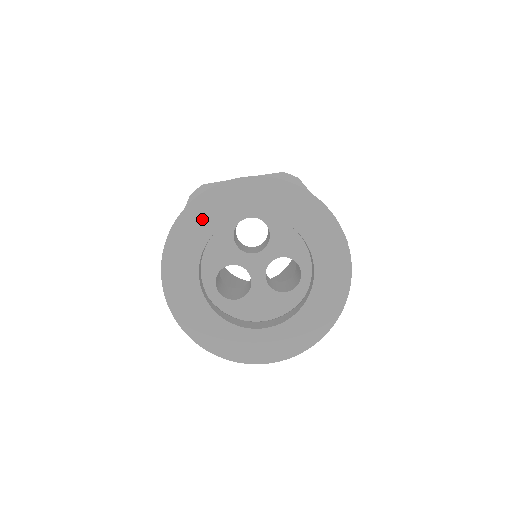
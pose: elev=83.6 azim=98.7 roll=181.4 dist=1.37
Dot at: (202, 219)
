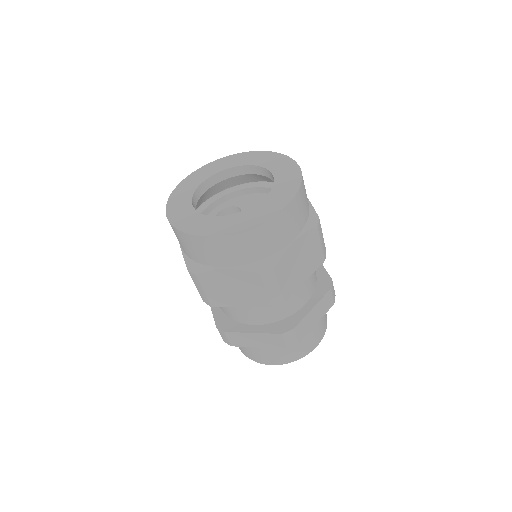
Dot at: (181, 197)
